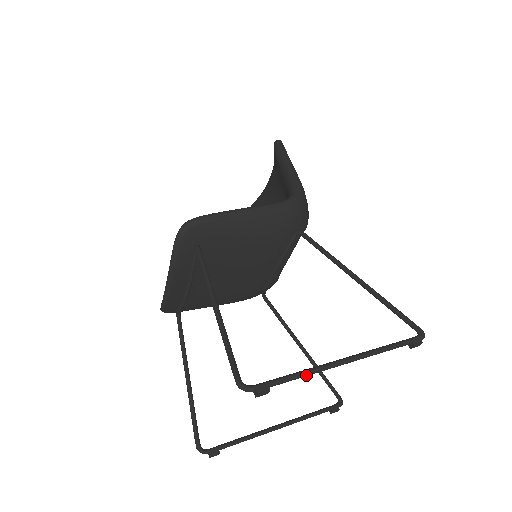
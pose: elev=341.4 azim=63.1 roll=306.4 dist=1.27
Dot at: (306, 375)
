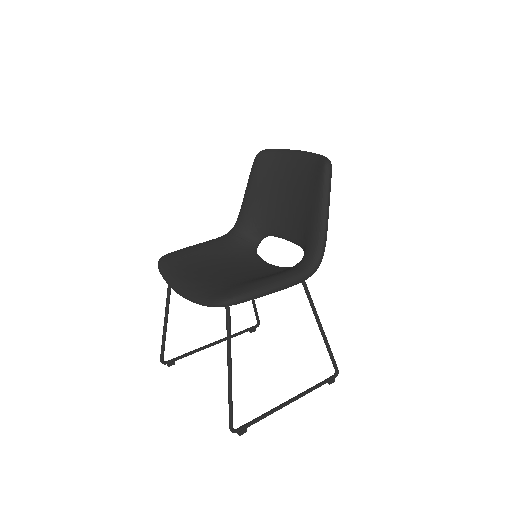
Dot at: occluded
